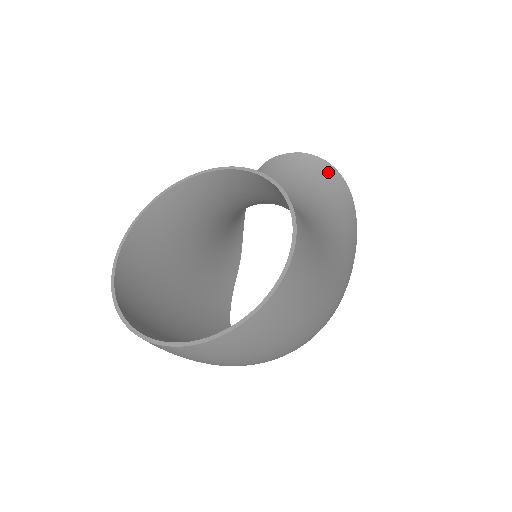
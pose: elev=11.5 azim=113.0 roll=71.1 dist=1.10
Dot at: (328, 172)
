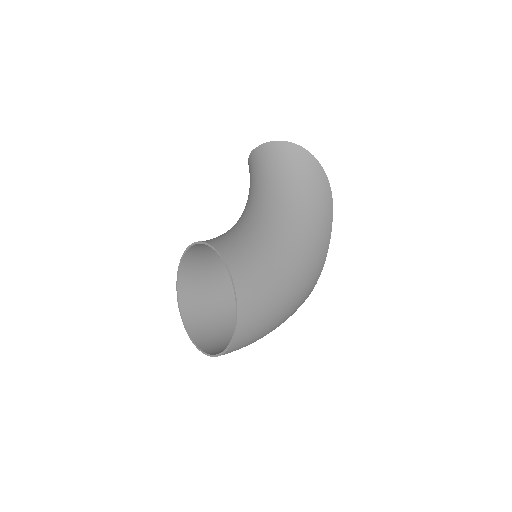
Dot at: (287, 151)
